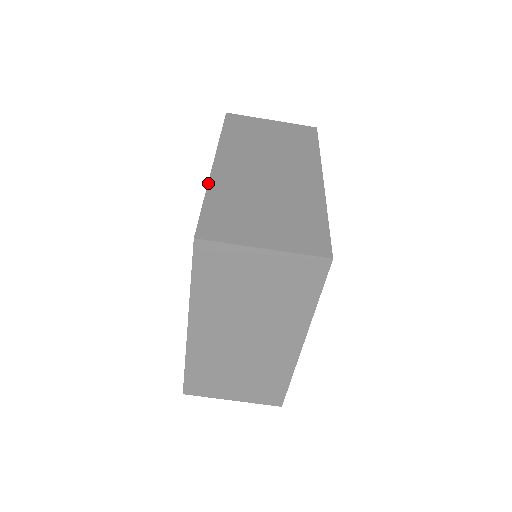
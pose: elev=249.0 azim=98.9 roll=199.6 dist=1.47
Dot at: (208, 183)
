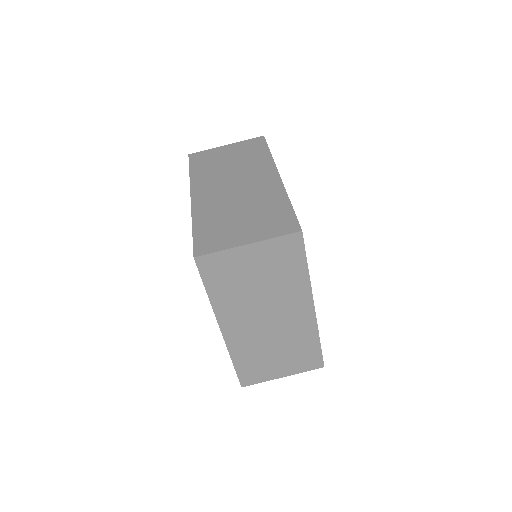
Dot at: (191, 214)
